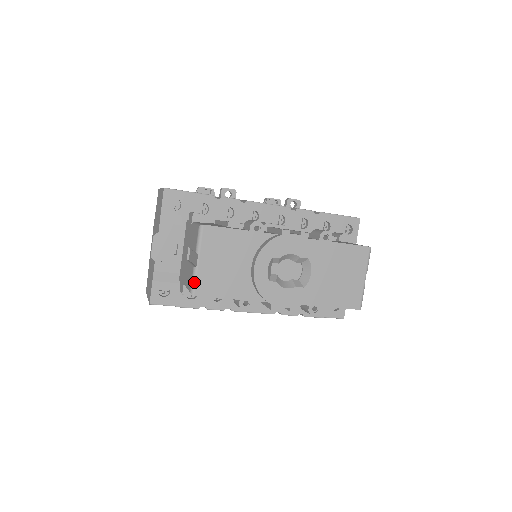
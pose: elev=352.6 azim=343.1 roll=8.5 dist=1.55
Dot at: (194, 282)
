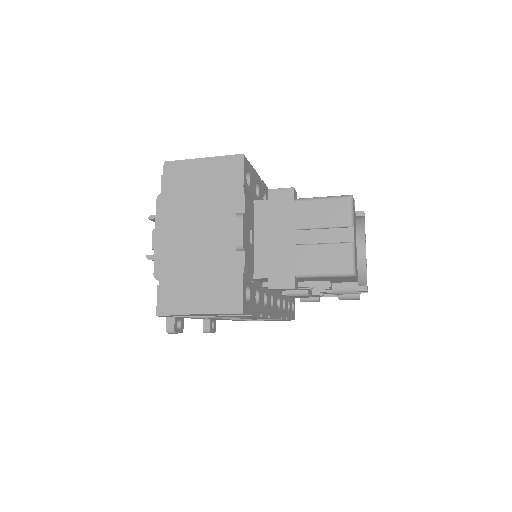
Dot at: (354, 260)
